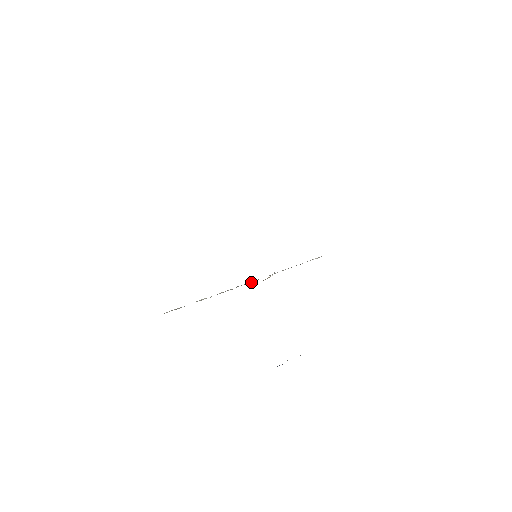
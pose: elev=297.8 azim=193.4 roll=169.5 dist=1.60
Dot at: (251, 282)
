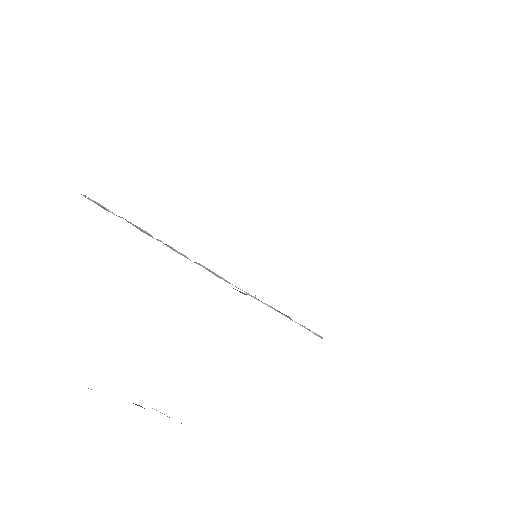
Dot at: (219, 277)
